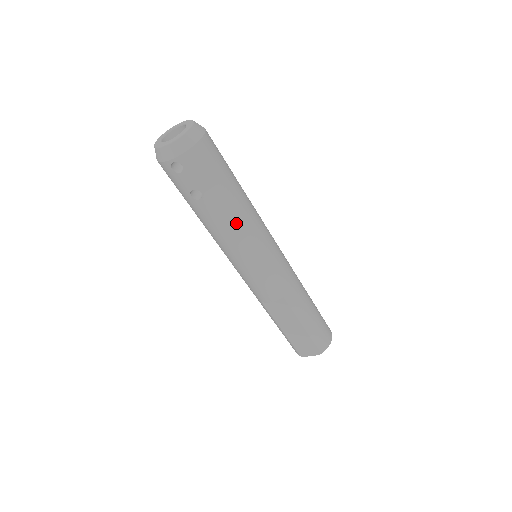
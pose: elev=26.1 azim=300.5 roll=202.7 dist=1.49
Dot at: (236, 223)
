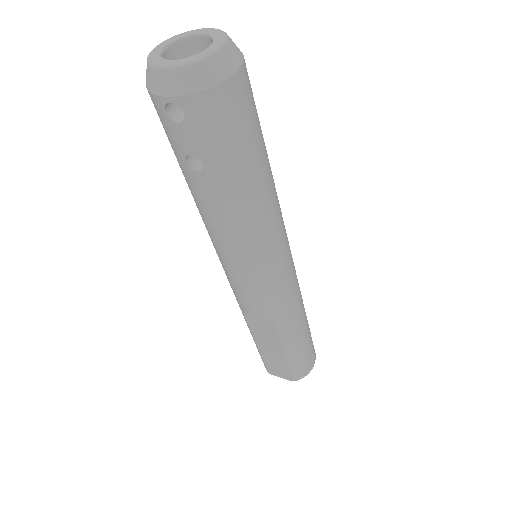
Dot at: (243, 220)
